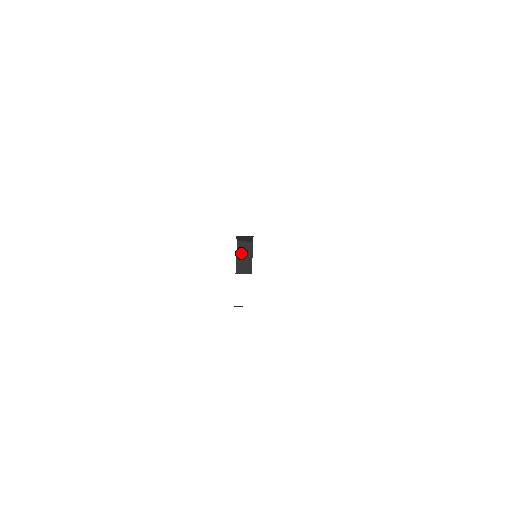
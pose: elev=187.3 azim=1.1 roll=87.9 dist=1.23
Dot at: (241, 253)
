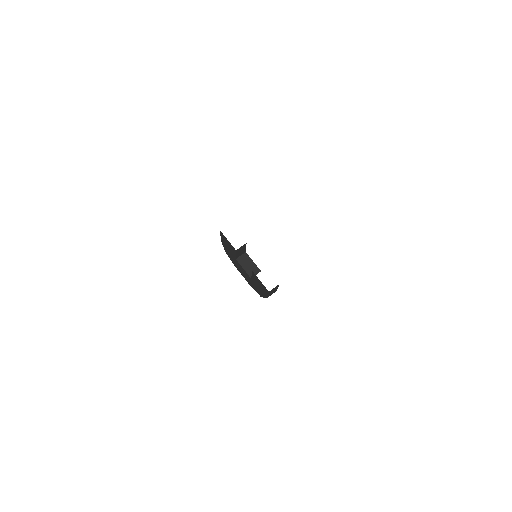
Dot at: (244, 264)
